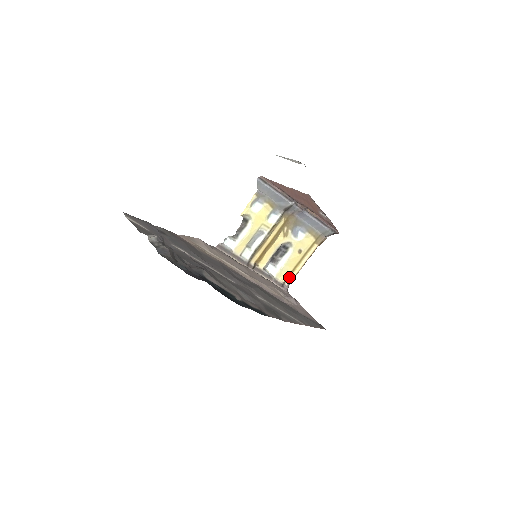
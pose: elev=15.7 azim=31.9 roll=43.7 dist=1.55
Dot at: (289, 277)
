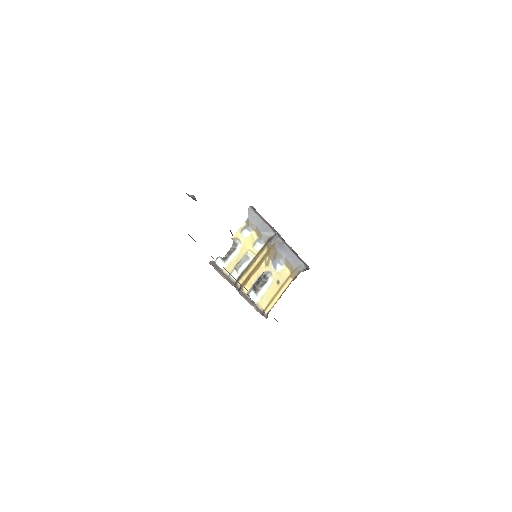
Dot at: (268, 307)
